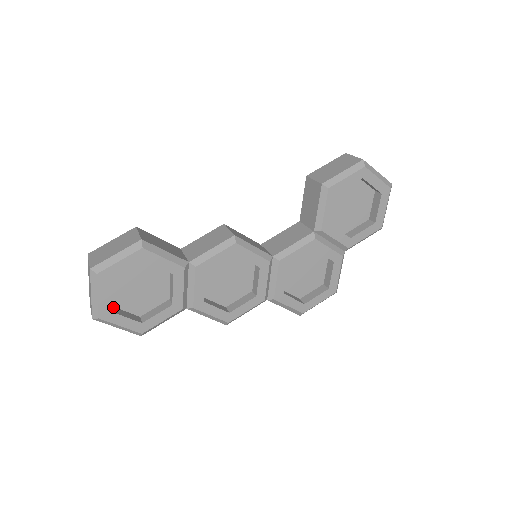
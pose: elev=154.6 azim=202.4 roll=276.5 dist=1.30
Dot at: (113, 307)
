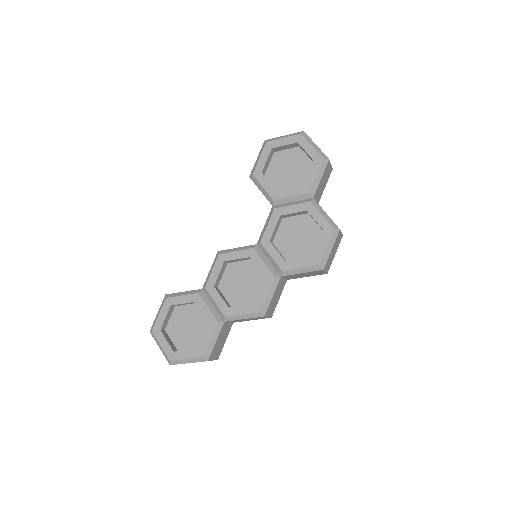
Dot at: occluded
